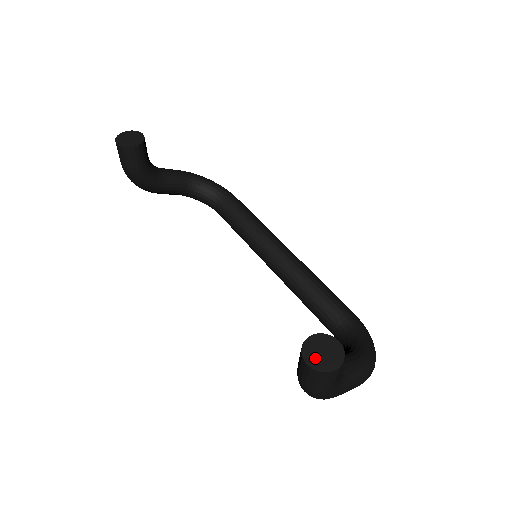
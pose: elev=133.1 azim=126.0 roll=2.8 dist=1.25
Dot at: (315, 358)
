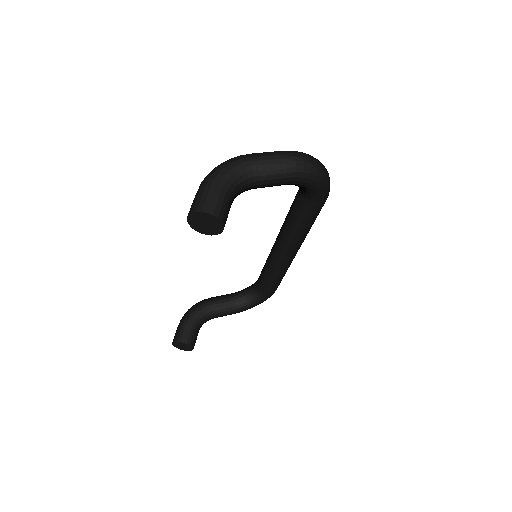
Dot at: (177, 345)
